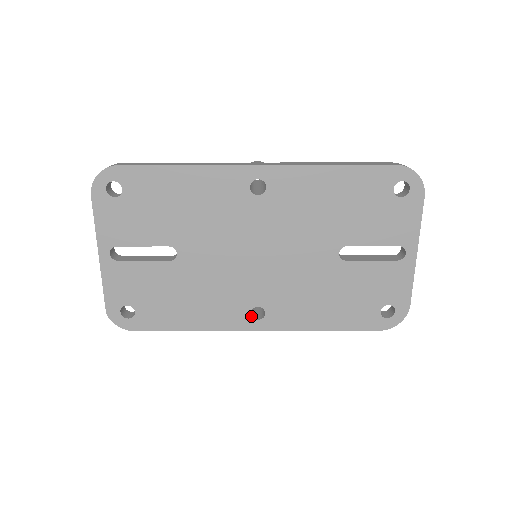
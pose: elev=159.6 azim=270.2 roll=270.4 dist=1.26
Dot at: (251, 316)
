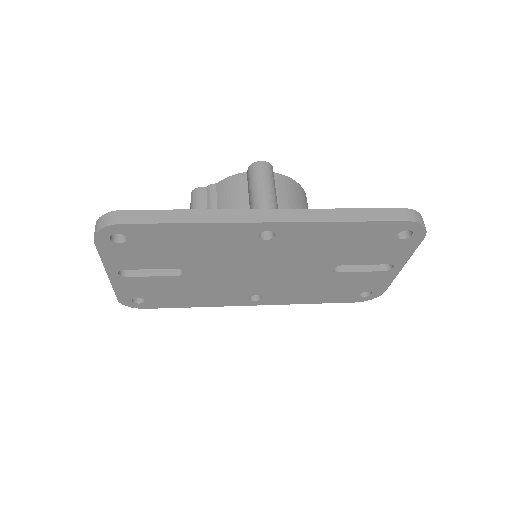
Dot at: (249, 299)
